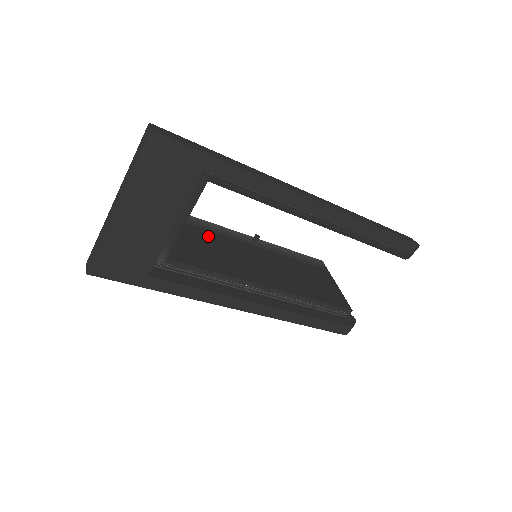
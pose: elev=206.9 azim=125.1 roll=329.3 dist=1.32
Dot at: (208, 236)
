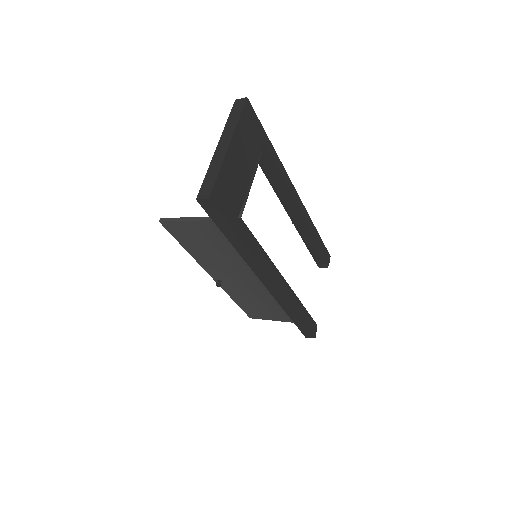
Dot at: occluded
